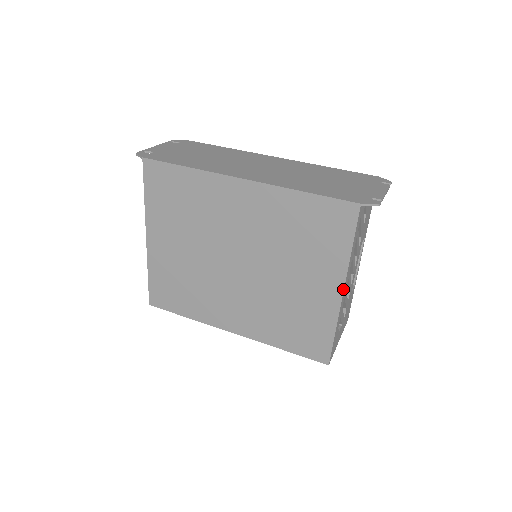
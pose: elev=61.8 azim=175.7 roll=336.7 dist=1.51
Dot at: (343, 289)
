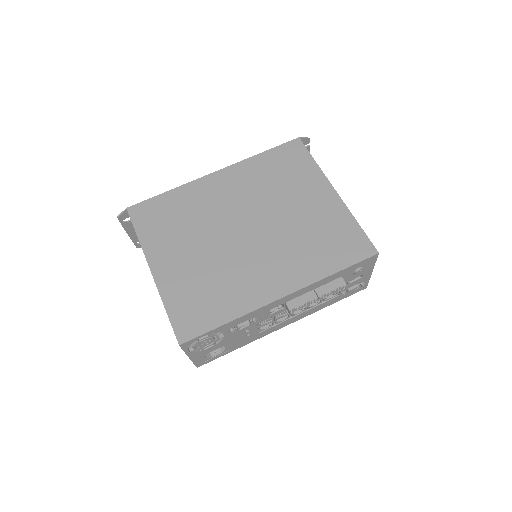
Dot at: (333, 188)
